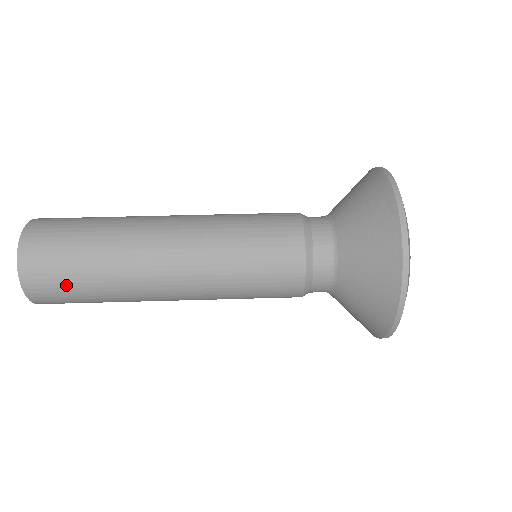
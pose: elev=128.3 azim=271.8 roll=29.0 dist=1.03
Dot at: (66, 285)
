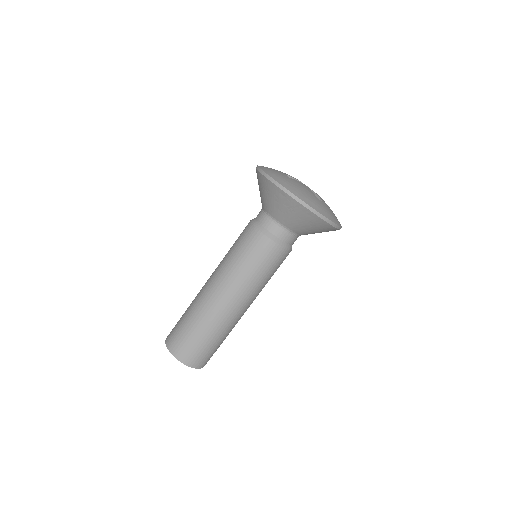
Dot at: (209, 351)
